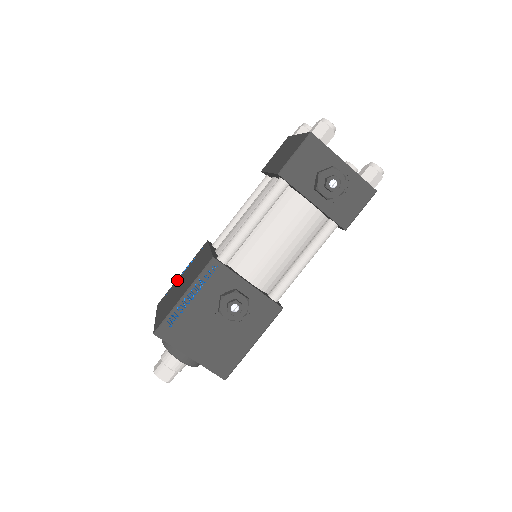
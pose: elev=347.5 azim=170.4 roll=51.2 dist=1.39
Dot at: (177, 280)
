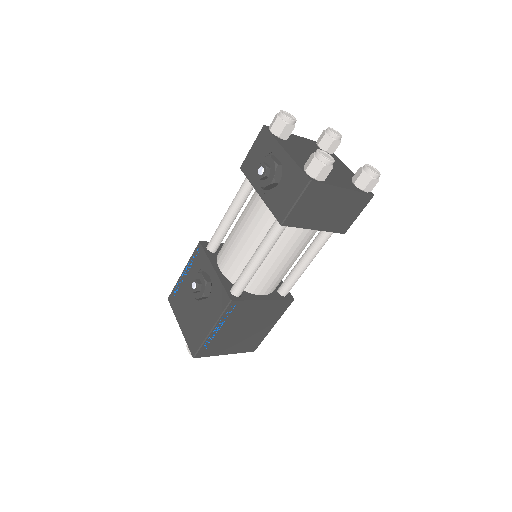
Dot at: occluded
